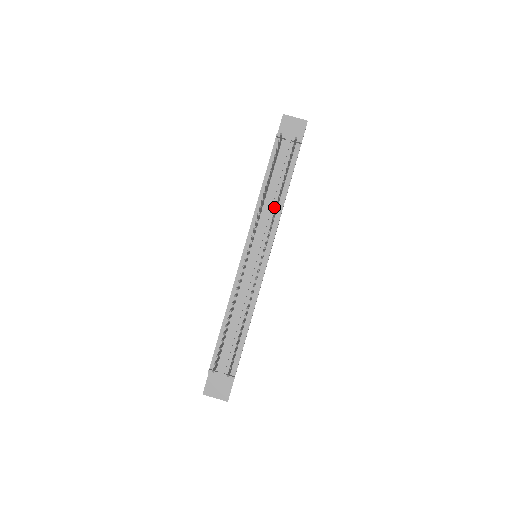
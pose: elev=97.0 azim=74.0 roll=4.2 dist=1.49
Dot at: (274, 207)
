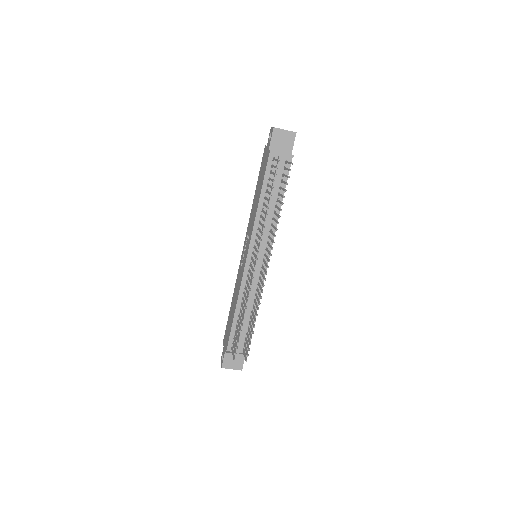
Dot at: (271, 217)
